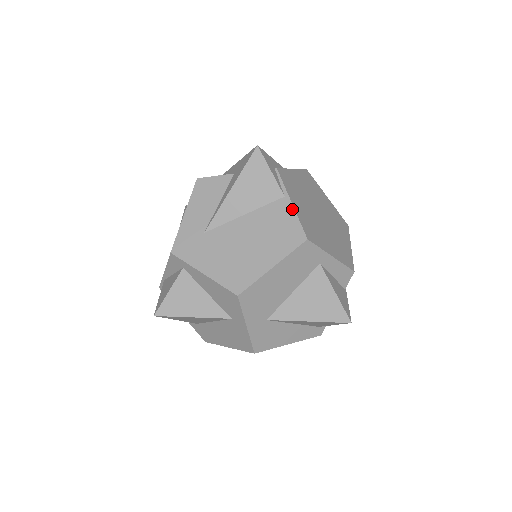
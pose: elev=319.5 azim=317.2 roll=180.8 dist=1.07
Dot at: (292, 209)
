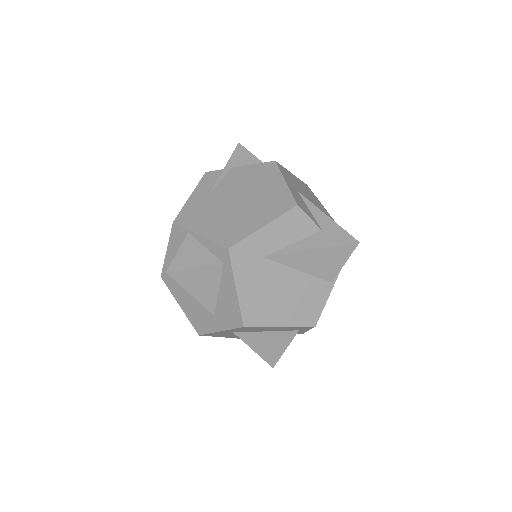
Dot at: (327, 297)
